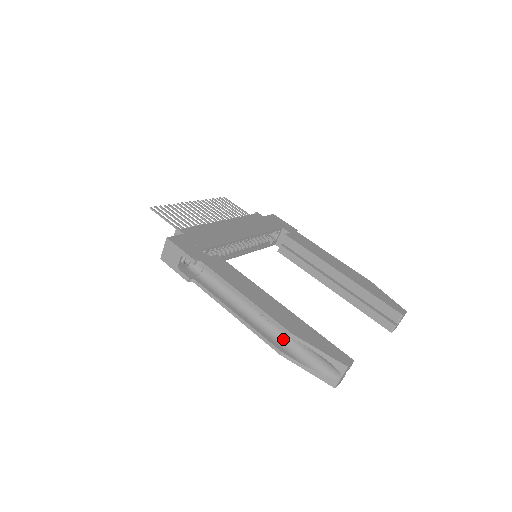
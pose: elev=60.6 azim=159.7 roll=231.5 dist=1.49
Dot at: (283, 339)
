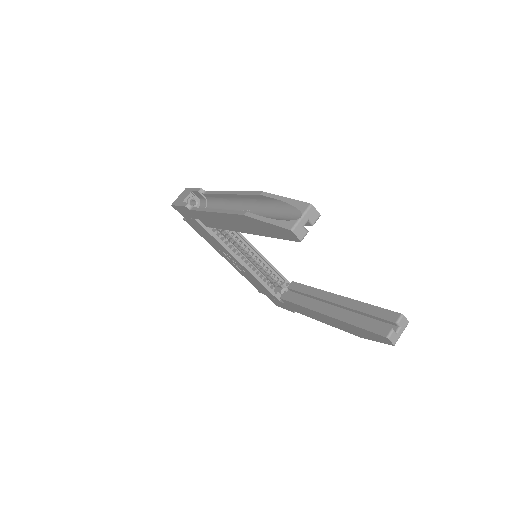
Dot at: occluded
